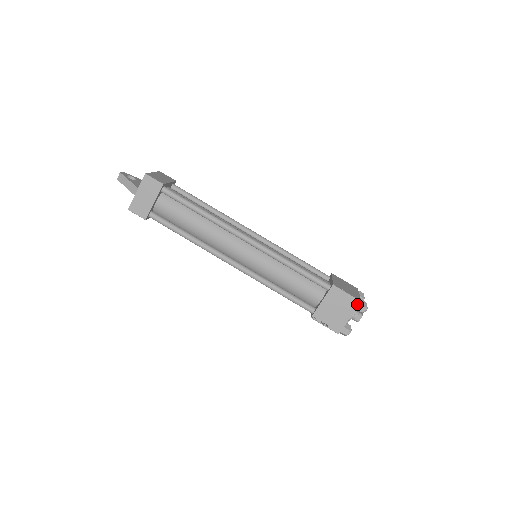
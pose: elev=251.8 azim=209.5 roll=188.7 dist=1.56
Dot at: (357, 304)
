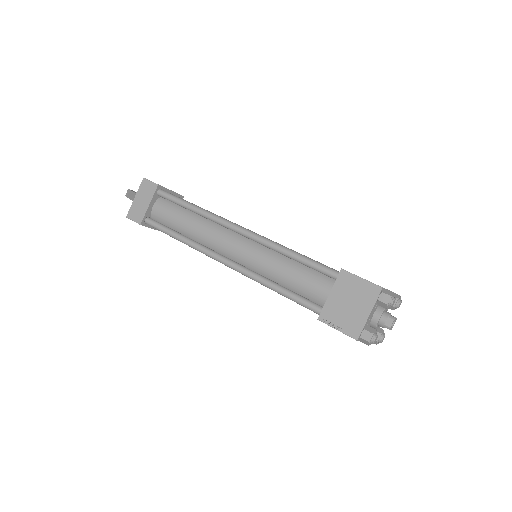
Dot at: (377, 292)
